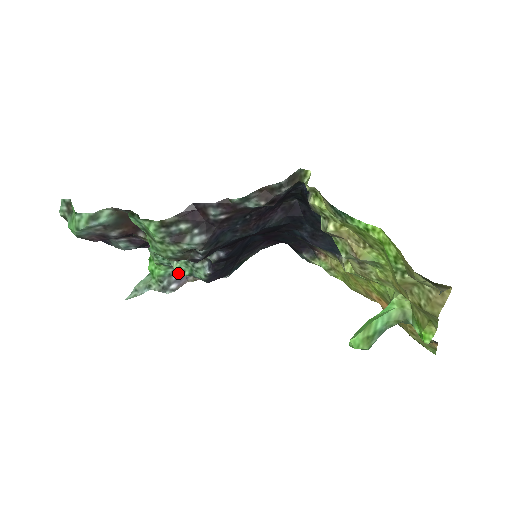
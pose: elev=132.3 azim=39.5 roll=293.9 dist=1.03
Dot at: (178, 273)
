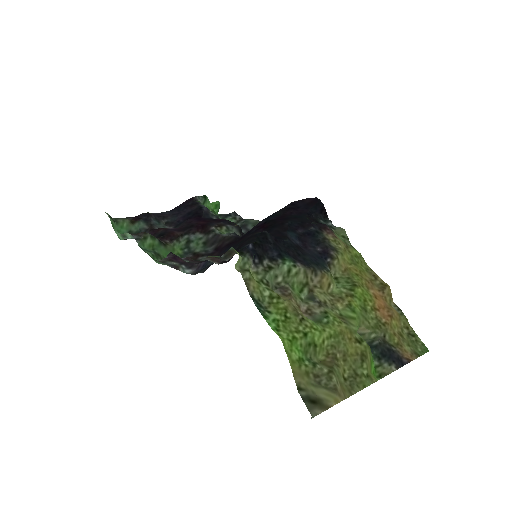
Dot at: occluded
